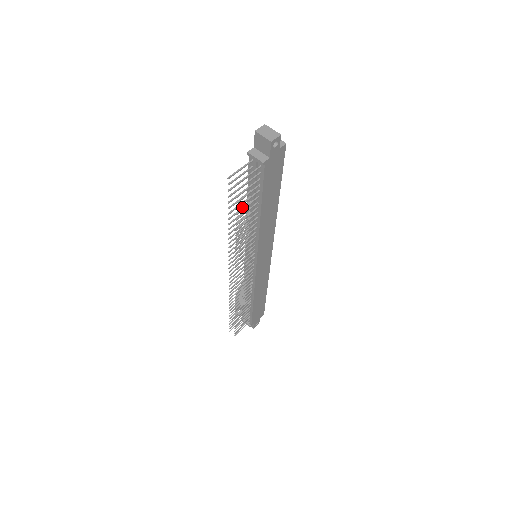
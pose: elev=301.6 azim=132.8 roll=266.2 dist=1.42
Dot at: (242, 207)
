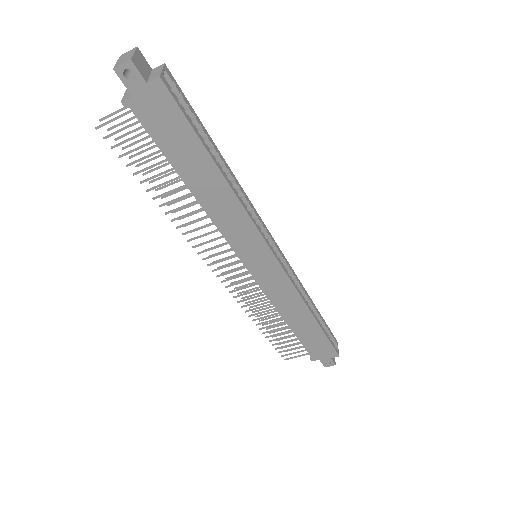
Dot at: occluded
